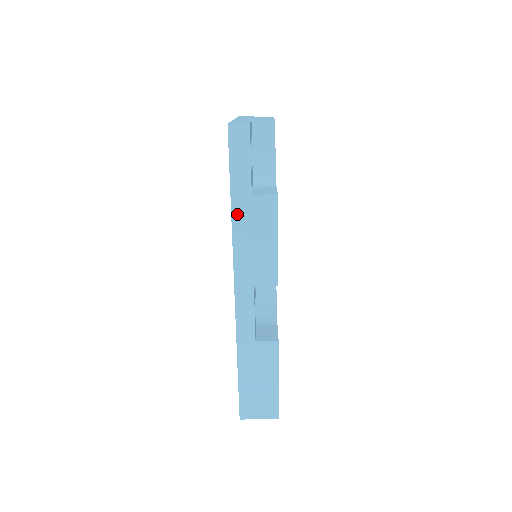
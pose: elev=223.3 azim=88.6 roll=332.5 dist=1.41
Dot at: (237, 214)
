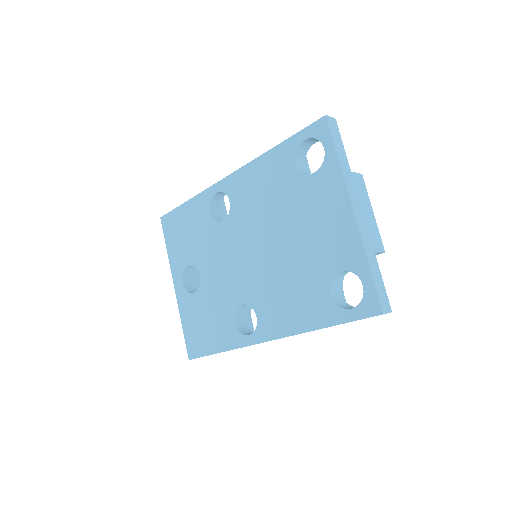
Dot at: occluded
